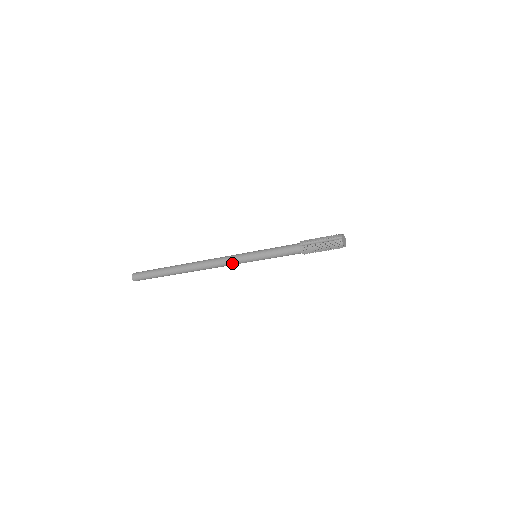
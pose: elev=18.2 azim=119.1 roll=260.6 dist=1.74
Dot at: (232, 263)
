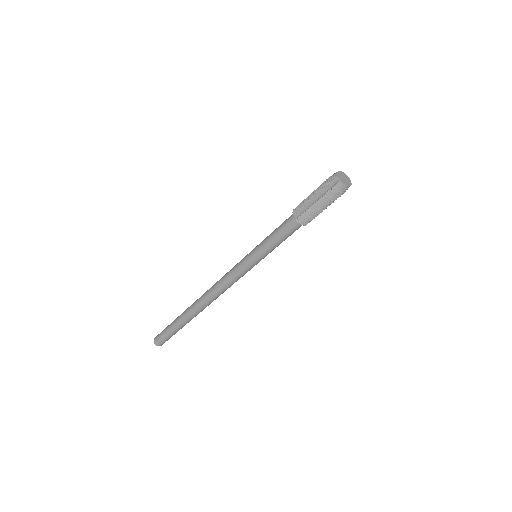
Dot at: (237, 279)
